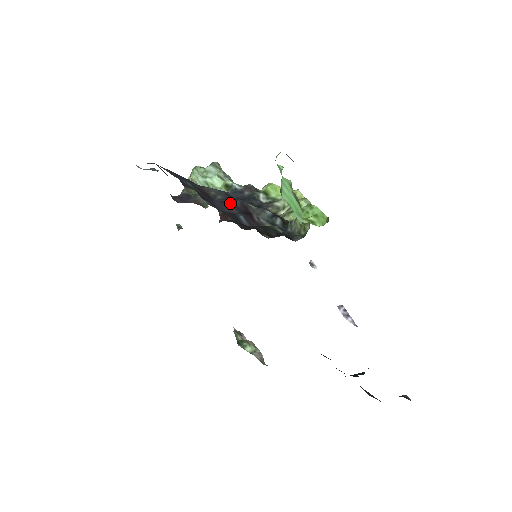
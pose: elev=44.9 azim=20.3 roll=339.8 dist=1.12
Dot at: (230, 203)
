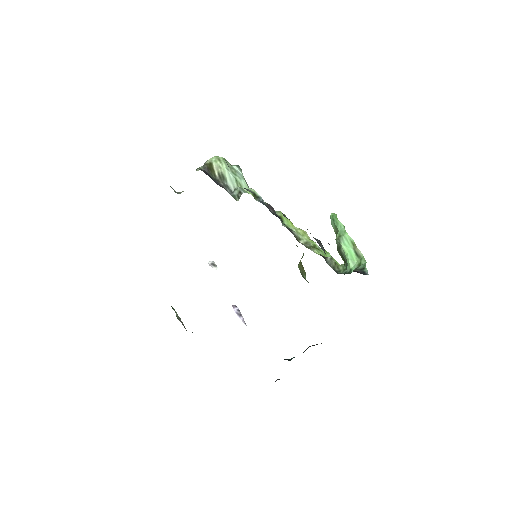
Dot at: occluded
